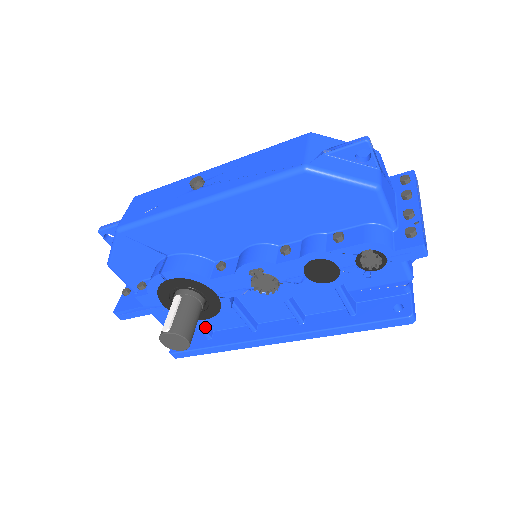
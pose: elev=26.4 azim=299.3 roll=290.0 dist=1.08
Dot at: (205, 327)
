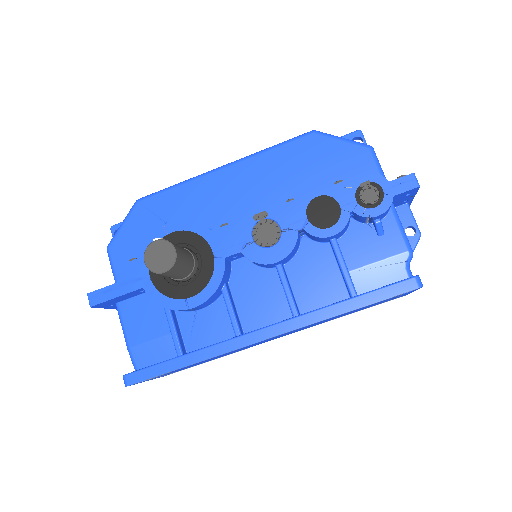
Dot at: (180, 339)
